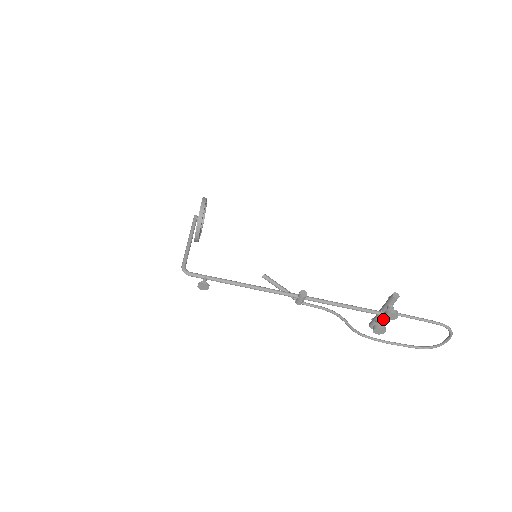
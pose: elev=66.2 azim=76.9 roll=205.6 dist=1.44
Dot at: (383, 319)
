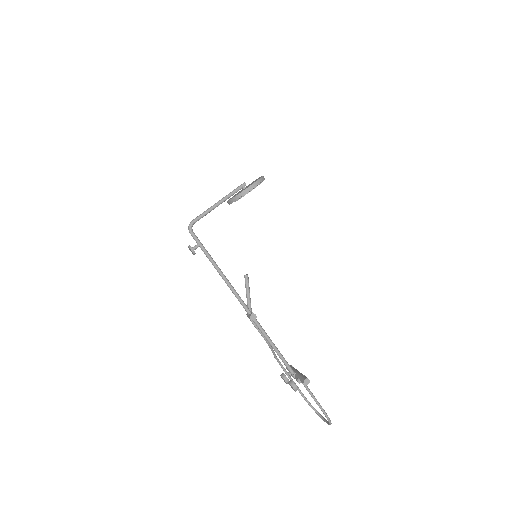
Dot at: occluded
